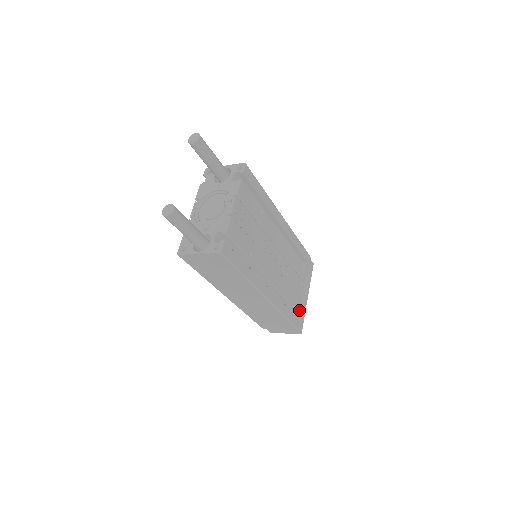
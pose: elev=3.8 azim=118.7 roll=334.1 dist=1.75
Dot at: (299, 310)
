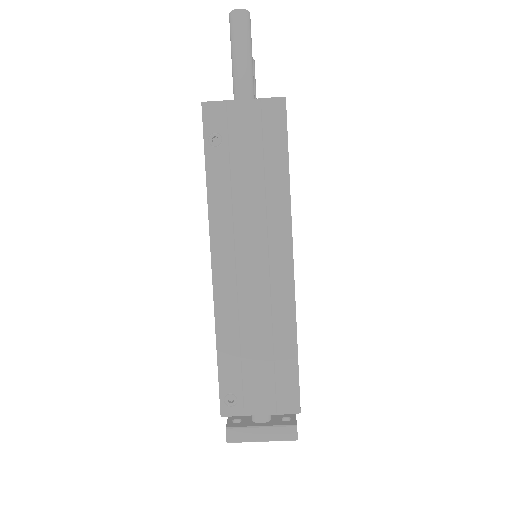
Dot at: occluded
